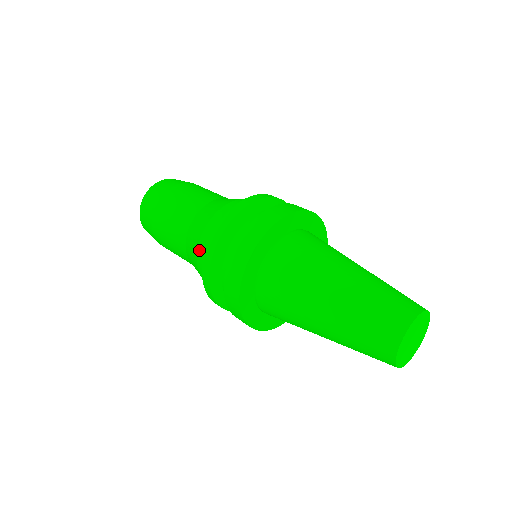
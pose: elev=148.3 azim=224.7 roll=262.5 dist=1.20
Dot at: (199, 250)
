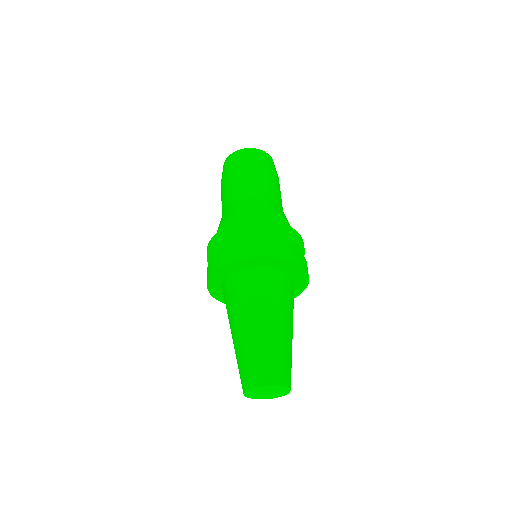
Dot at: occluded
